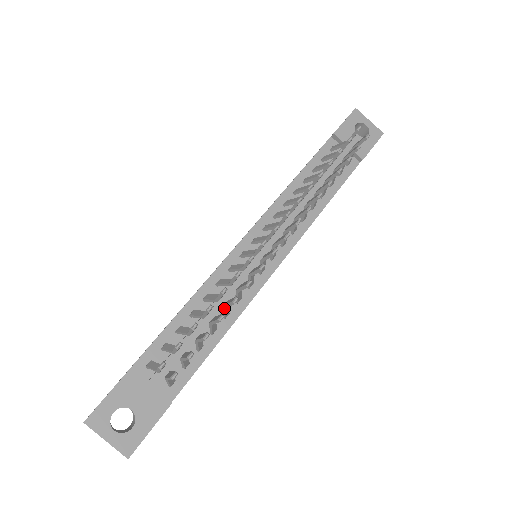
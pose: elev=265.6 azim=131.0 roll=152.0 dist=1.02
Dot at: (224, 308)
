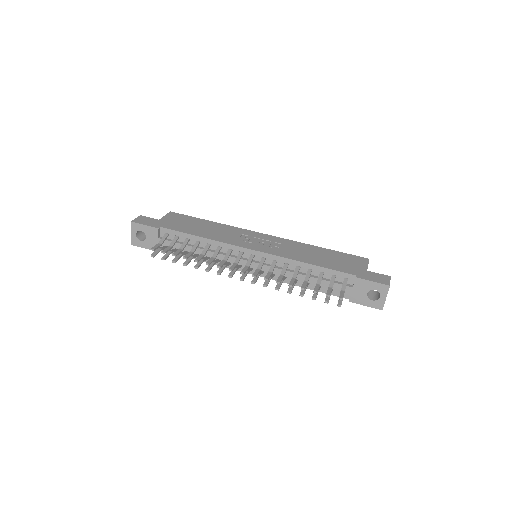
Dot at: (201, 259)
